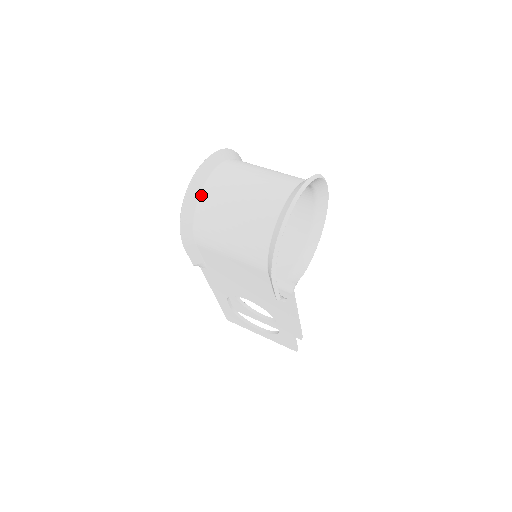
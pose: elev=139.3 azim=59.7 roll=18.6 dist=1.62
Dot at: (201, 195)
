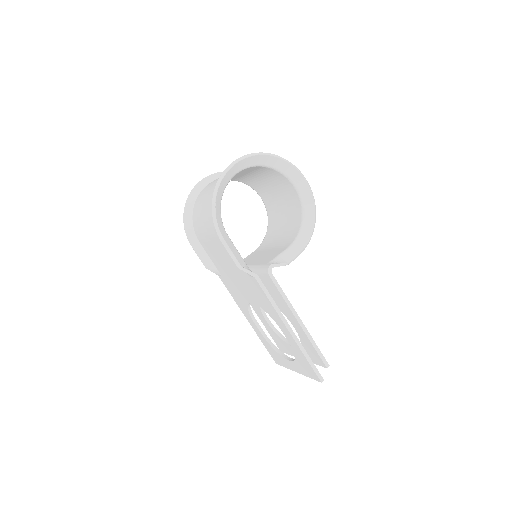
Dot at: (198, 196)
